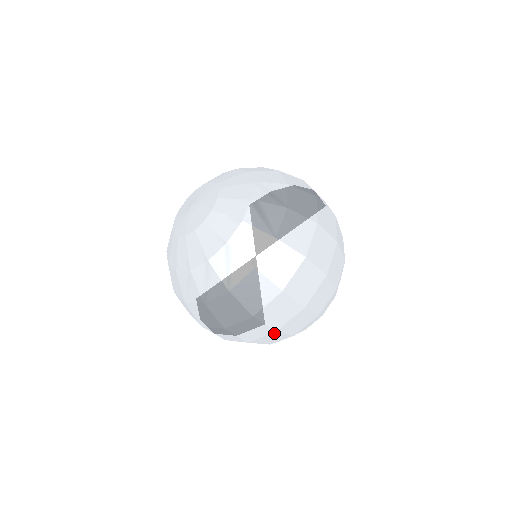
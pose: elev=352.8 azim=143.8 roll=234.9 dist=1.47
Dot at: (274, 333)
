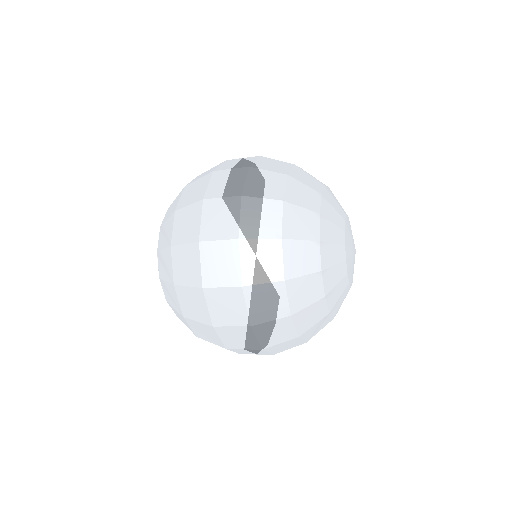
Dot at: (267, 349)
